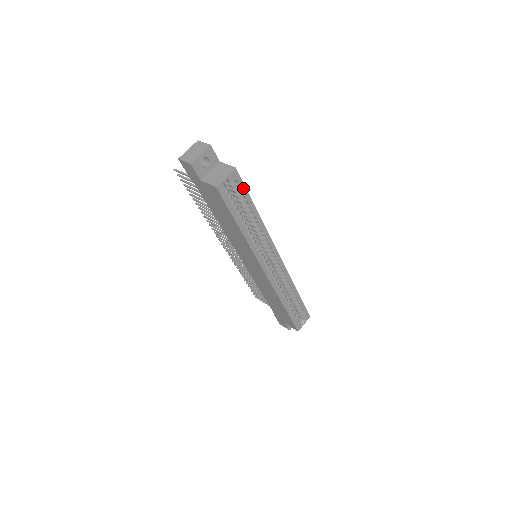
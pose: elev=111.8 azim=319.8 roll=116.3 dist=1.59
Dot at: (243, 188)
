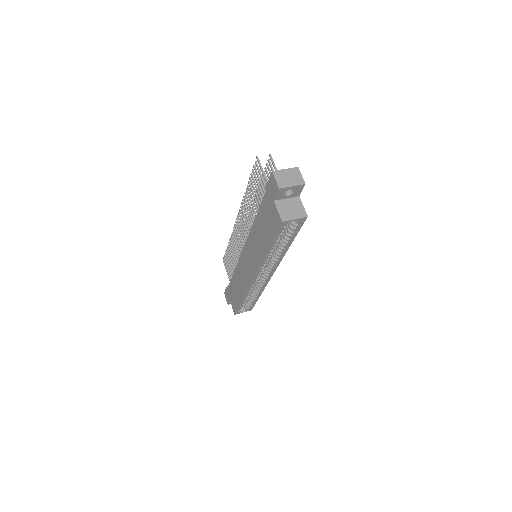
Dot at: (298, 229)
